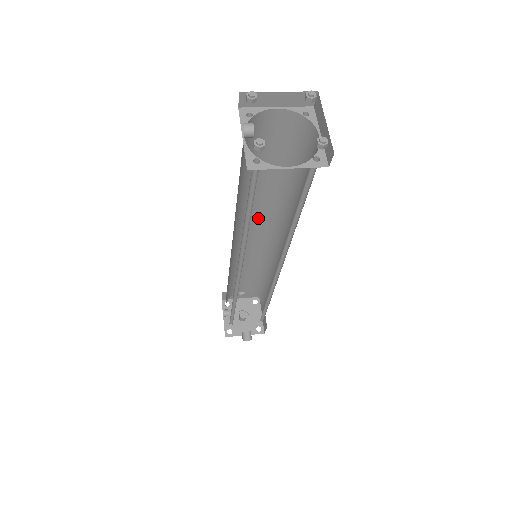
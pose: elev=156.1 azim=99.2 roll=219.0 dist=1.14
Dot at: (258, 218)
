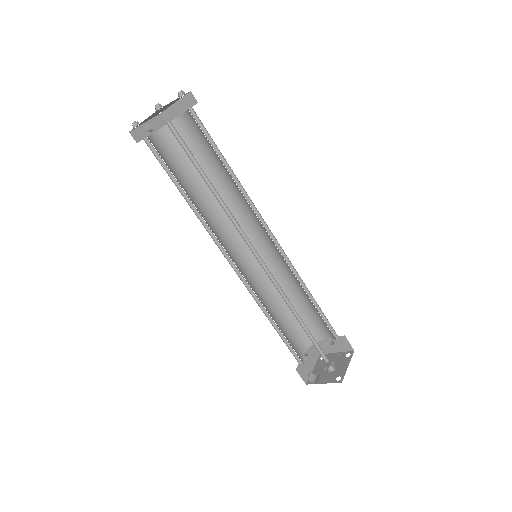
Dot at: (253, 222)
